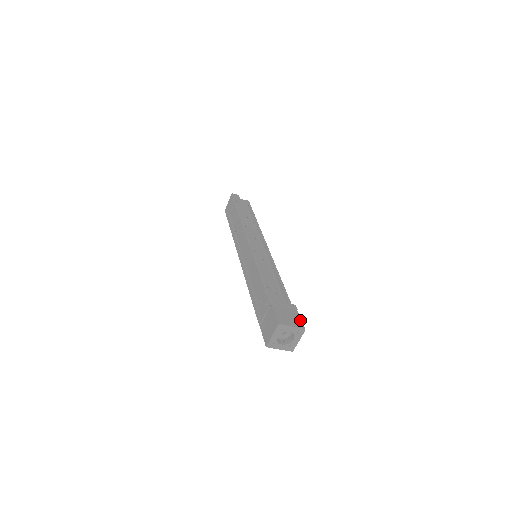
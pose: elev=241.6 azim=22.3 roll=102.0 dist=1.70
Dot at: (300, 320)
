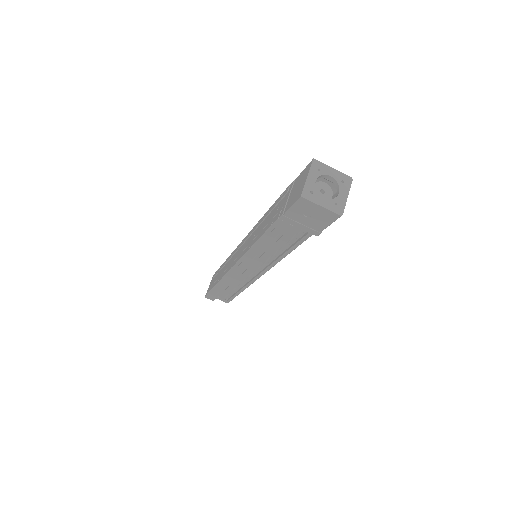
Dot at: occluded
